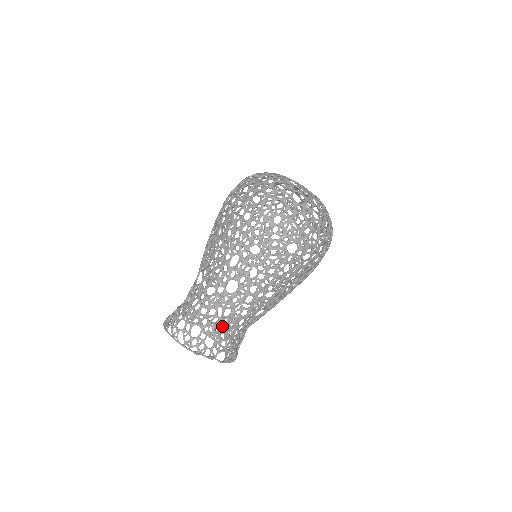
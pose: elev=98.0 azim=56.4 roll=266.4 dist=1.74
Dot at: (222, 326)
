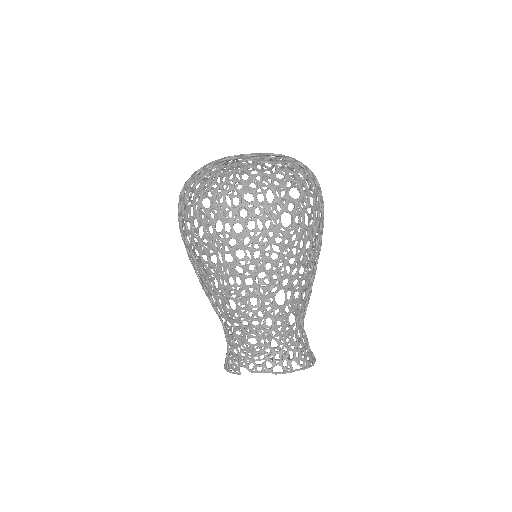
Dot at: (286, 356)
